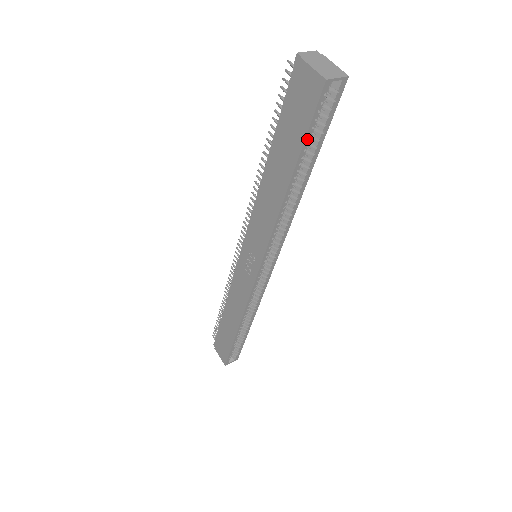
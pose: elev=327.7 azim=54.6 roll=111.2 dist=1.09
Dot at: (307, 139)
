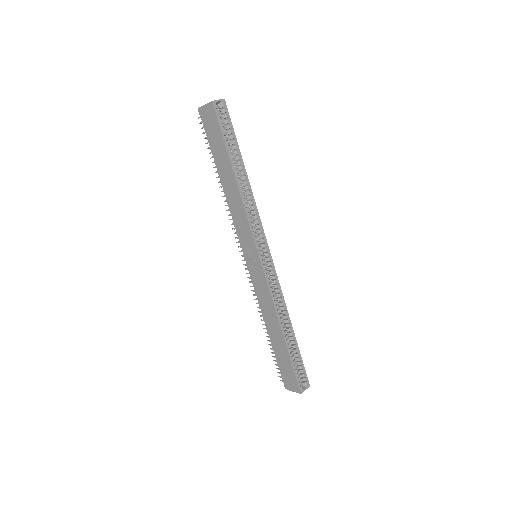
Dot at: (225, 139)
